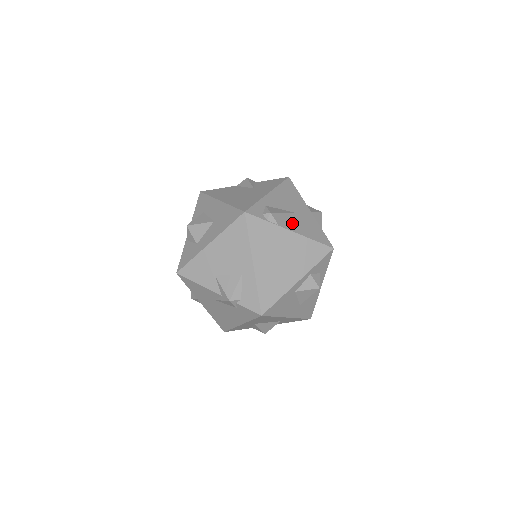
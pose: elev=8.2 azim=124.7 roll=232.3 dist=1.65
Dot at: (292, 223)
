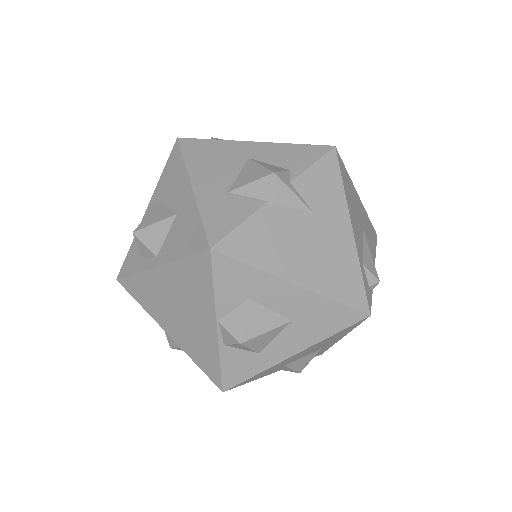
Dot at: occluded
